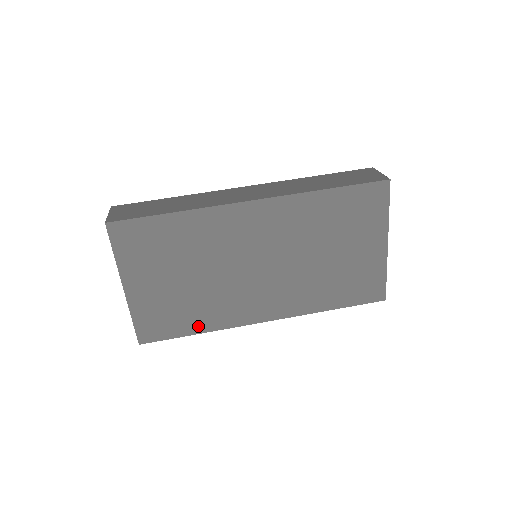
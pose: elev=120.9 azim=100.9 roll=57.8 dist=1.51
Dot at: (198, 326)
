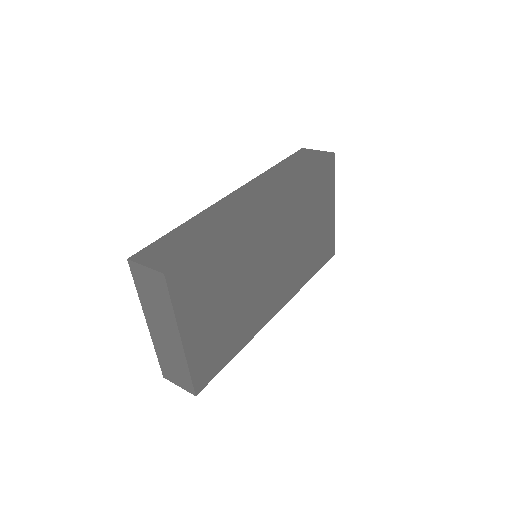
Dot at: (237, 346)
